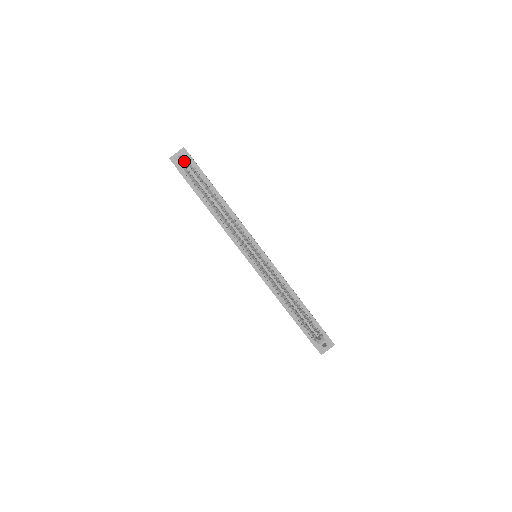
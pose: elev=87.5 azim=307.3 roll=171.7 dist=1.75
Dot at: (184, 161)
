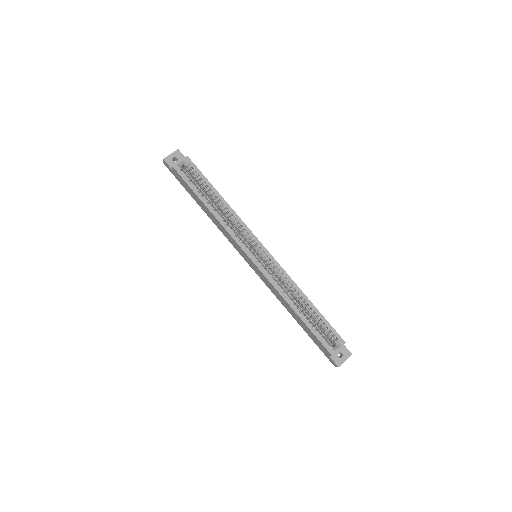
Dot at: occluded
